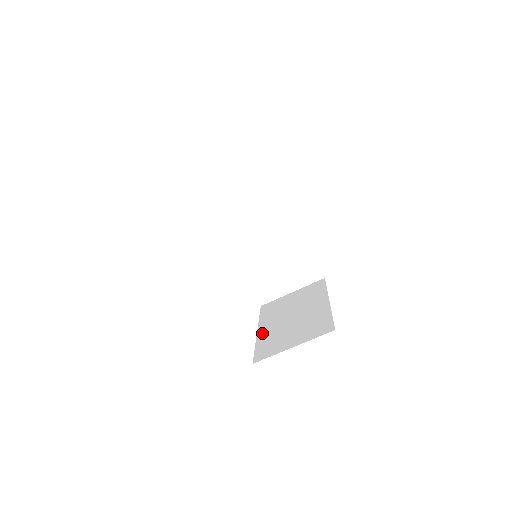
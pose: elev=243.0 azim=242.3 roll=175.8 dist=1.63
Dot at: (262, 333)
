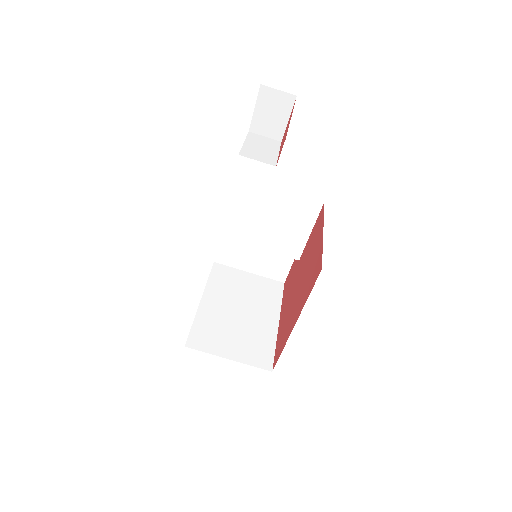
Dot at: (205, 308)
